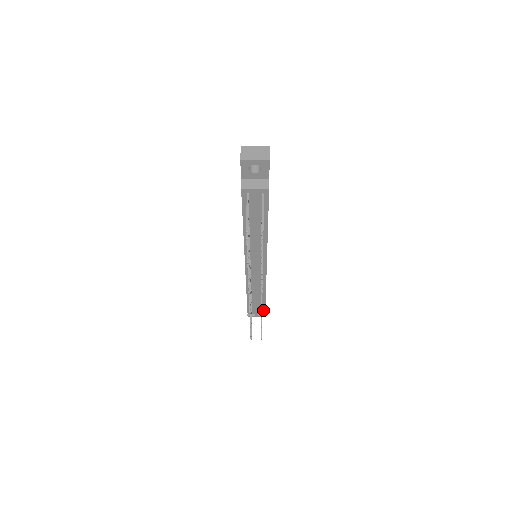
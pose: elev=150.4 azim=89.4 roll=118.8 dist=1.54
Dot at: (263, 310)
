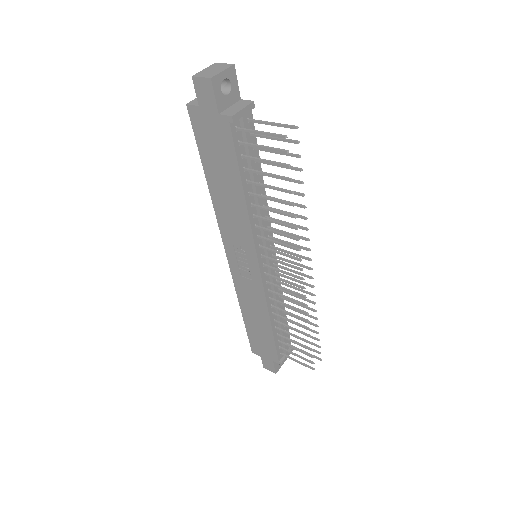
Dot at: occluded
